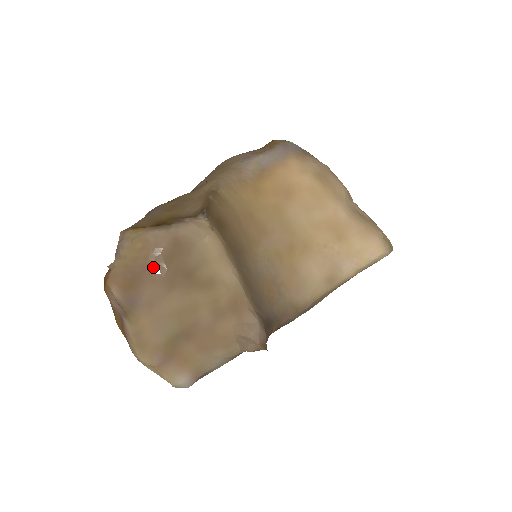
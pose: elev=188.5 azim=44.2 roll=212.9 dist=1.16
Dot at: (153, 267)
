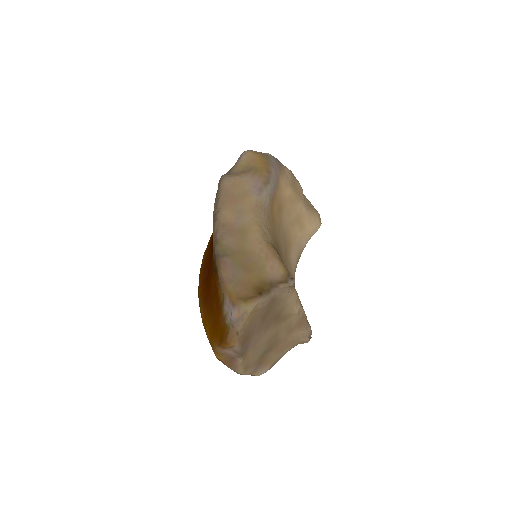
Dot at: (259, 322)
